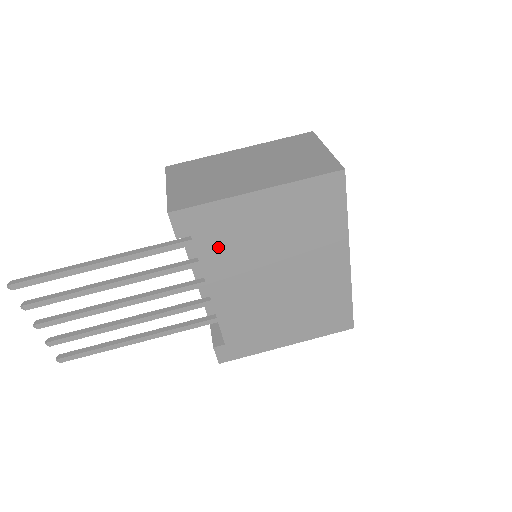
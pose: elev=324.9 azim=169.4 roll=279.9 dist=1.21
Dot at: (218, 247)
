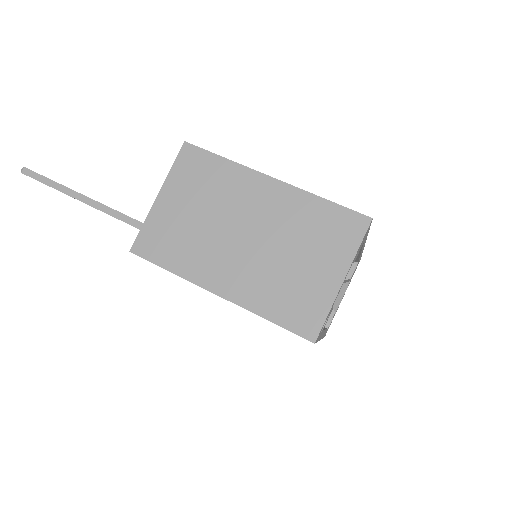
Dot at: occluded
